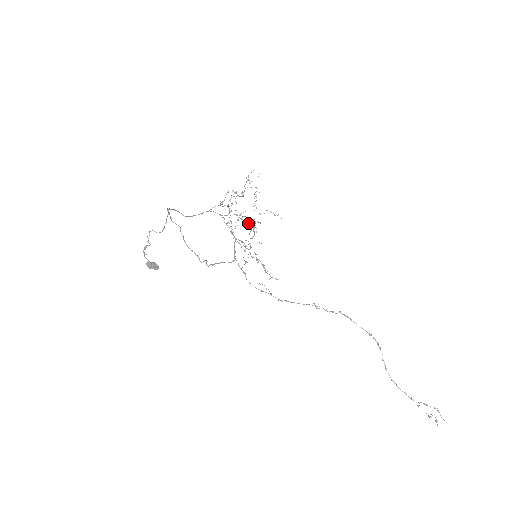
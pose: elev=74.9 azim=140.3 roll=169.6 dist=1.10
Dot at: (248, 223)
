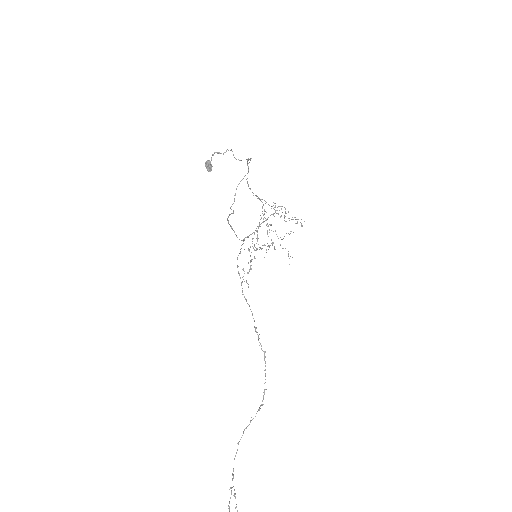
Dot at: occluded
